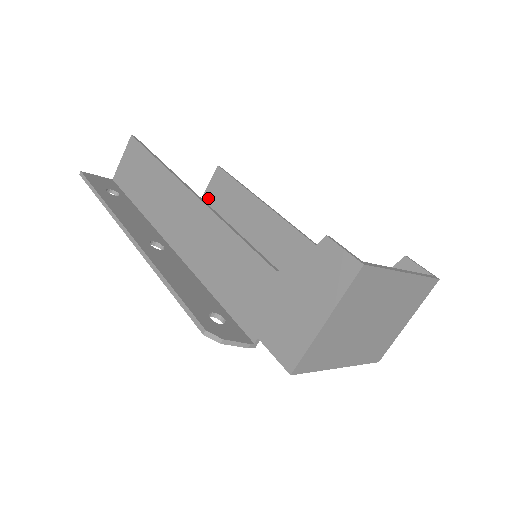
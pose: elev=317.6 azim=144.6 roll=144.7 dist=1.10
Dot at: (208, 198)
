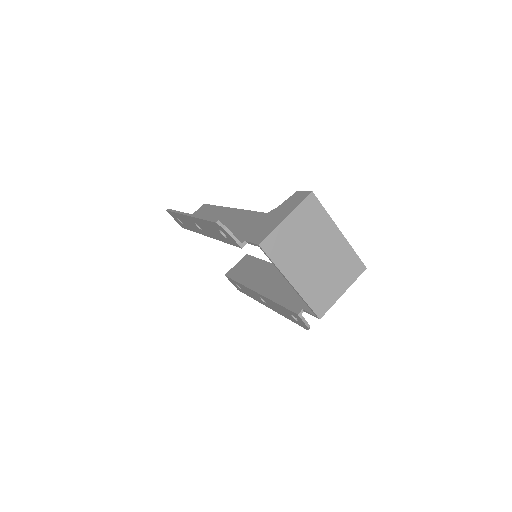
Dot at: (233, 270)
